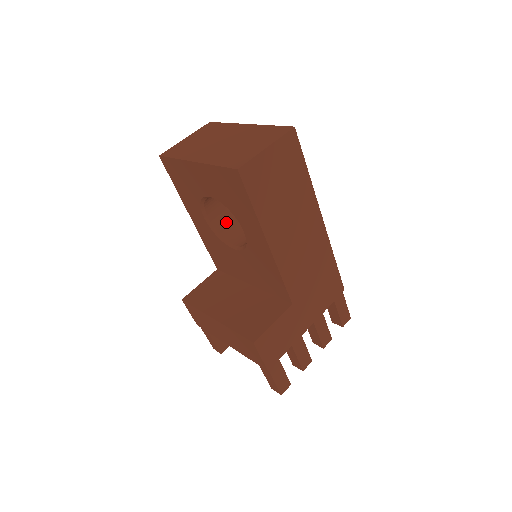
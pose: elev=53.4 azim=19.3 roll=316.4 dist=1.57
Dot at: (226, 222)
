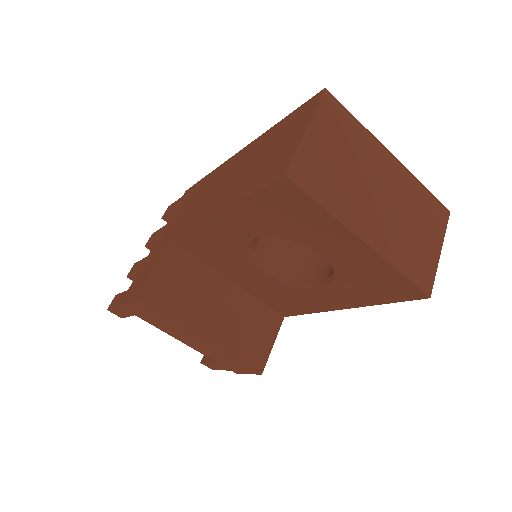
Dot at: occluded
